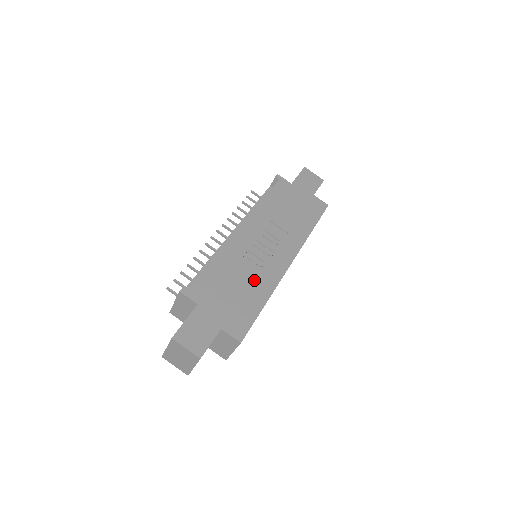
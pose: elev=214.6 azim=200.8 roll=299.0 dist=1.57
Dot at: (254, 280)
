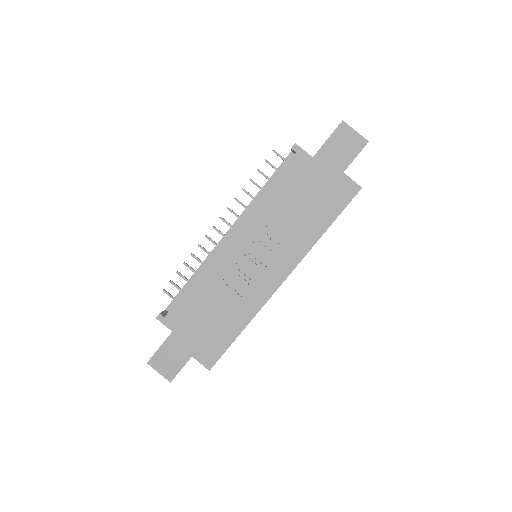
Dot at: (234, 305)
